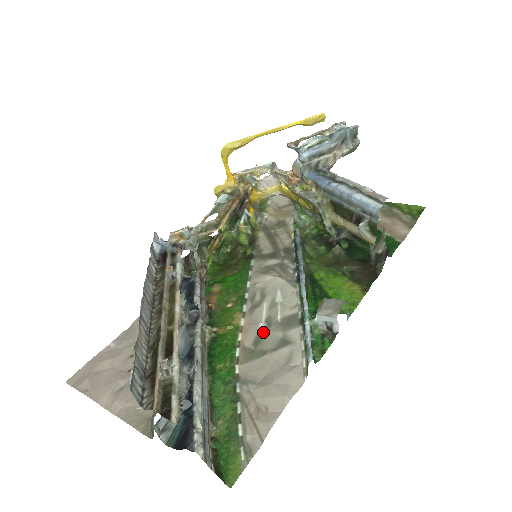
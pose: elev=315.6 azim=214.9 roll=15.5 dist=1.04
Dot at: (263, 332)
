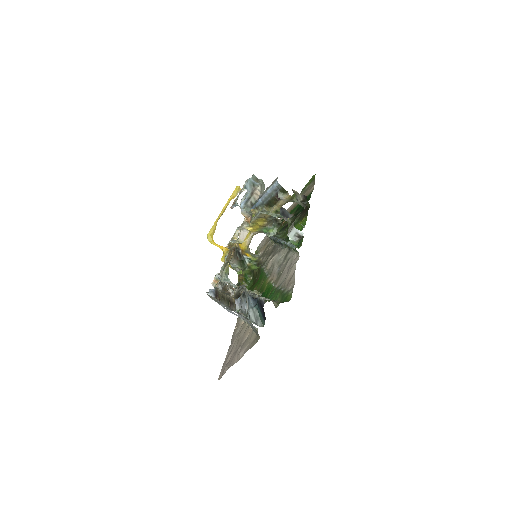
Dot at: (279, 270)
